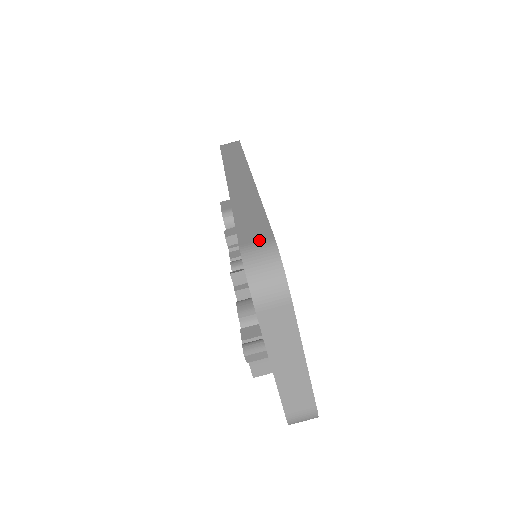
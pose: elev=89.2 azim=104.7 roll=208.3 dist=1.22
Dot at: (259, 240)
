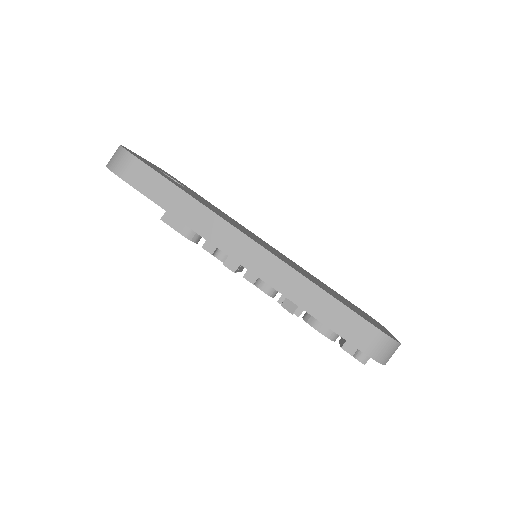
Dot at: (368, 337)
